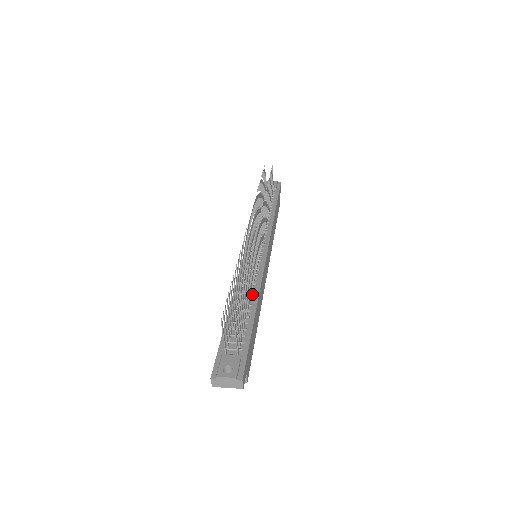
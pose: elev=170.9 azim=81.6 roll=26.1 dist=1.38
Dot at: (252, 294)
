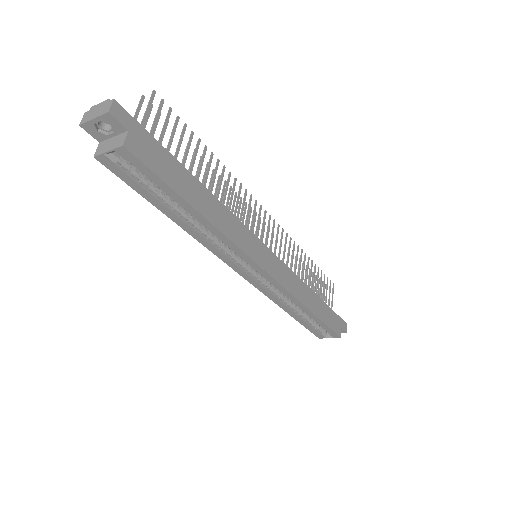
Dot at: occluded
